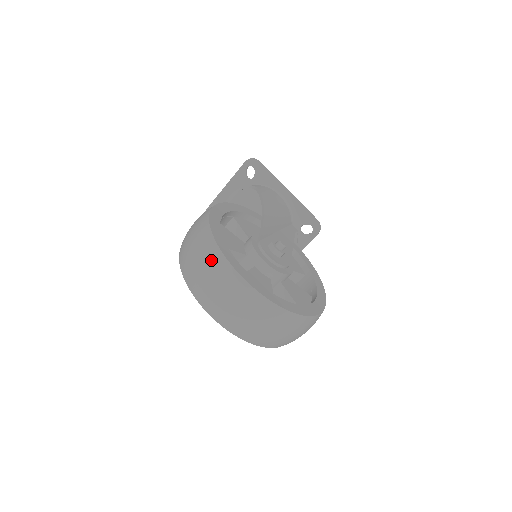
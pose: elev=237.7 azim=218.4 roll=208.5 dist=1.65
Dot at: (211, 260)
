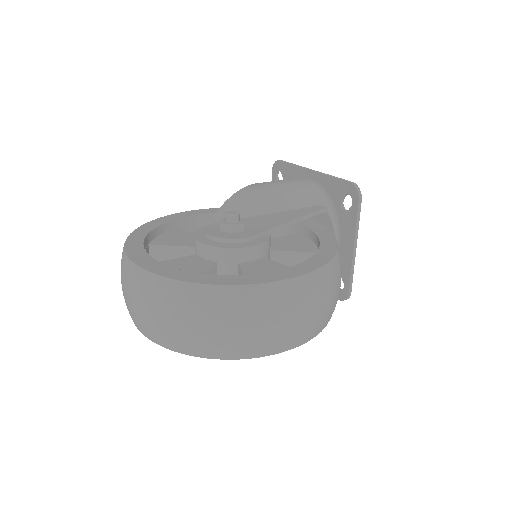
Dot at: occluded
